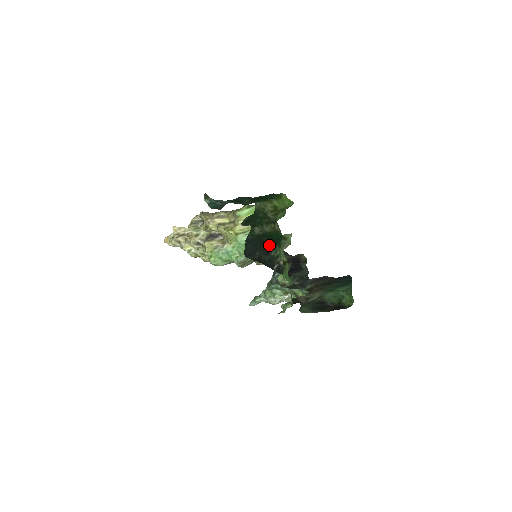
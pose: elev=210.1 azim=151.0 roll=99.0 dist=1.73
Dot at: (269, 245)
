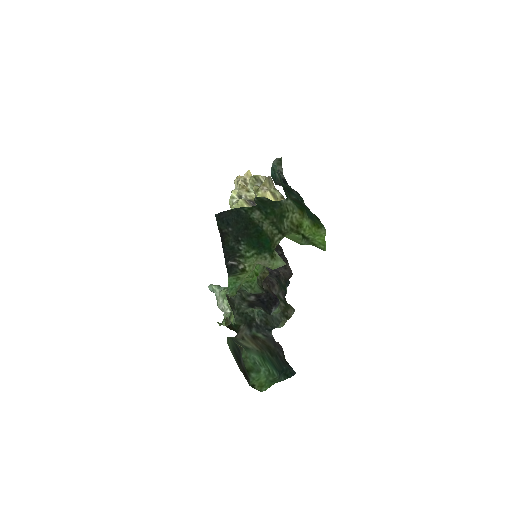
Dot at: (249, 238)
